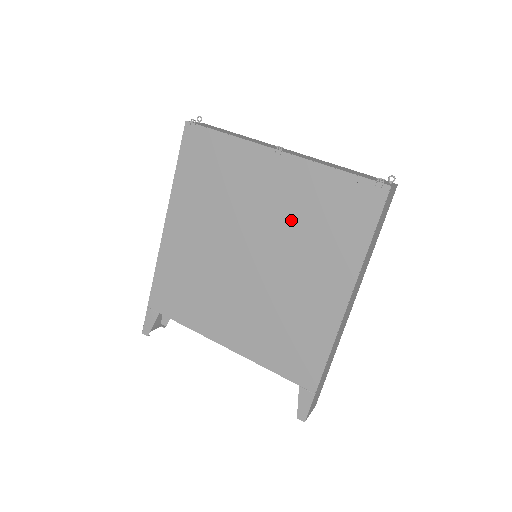
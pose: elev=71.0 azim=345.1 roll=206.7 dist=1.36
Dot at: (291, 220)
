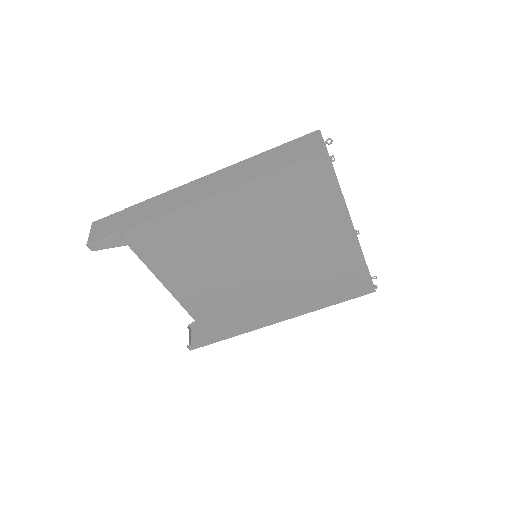
Dot at: (312, 268)
